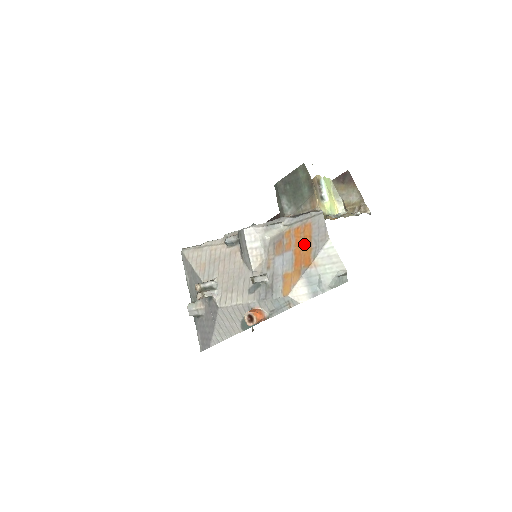
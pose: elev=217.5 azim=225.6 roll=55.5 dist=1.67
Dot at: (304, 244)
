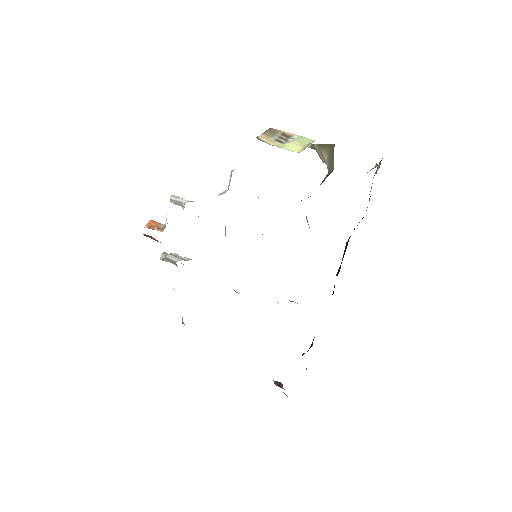
Dot at: occluded
